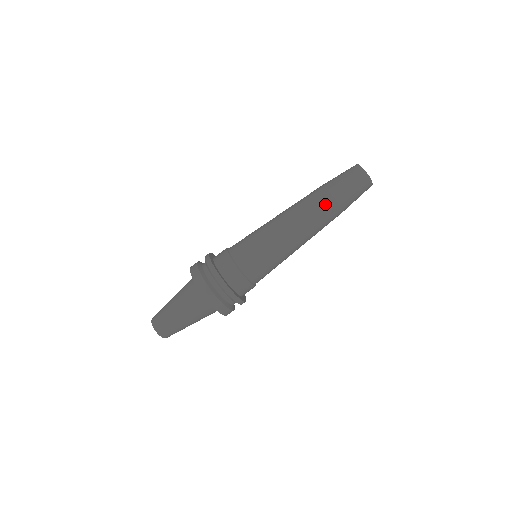
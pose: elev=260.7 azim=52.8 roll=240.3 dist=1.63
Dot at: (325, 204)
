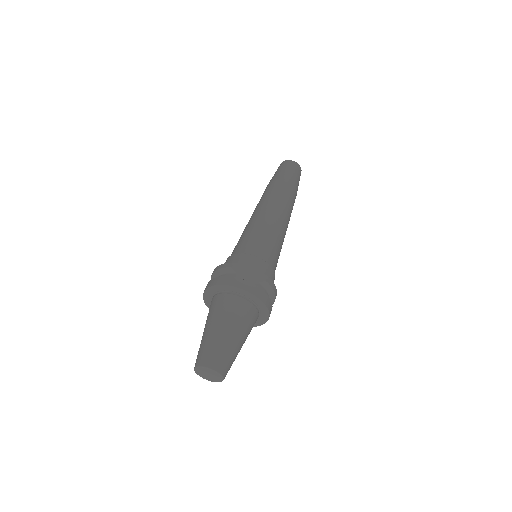
Dot at: (287, 188)
